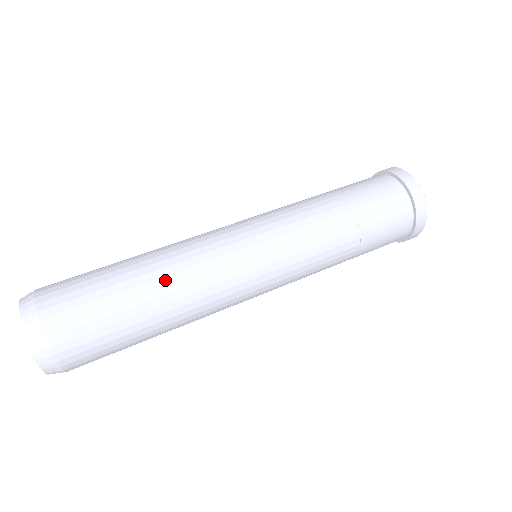
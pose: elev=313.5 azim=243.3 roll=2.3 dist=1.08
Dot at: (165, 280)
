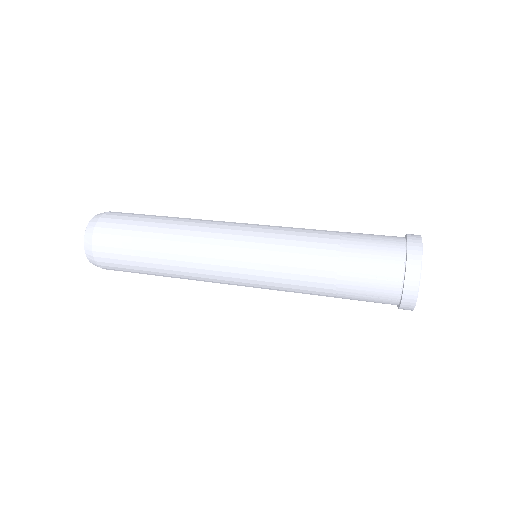
Dot at: (168, 250)
